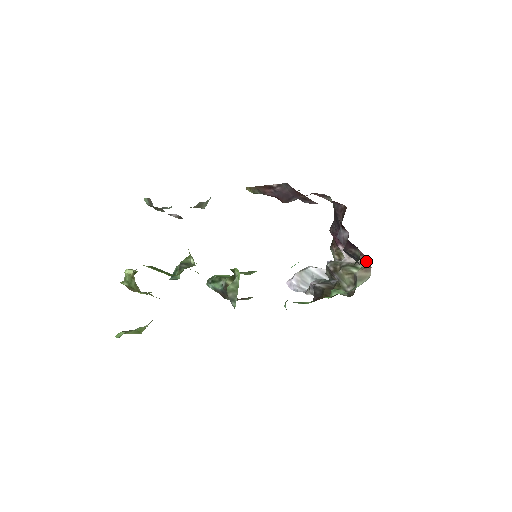
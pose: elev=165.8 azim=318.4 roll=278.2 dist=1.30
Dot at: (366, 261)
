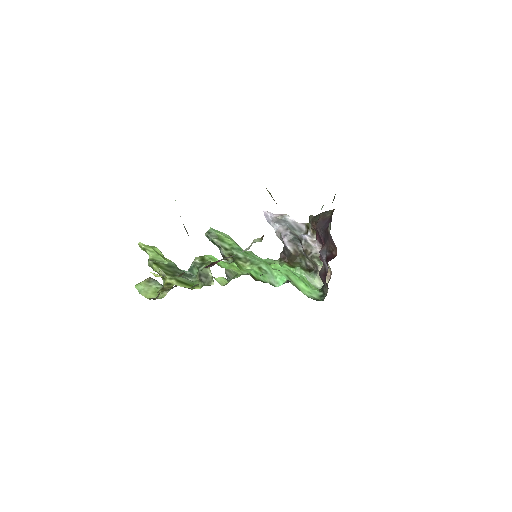
Dot at: (329, 266)
